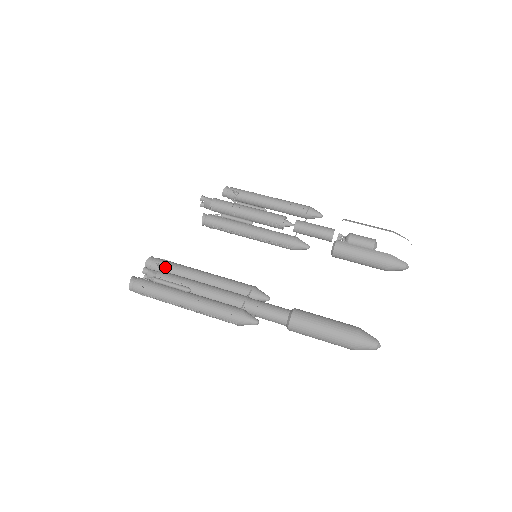
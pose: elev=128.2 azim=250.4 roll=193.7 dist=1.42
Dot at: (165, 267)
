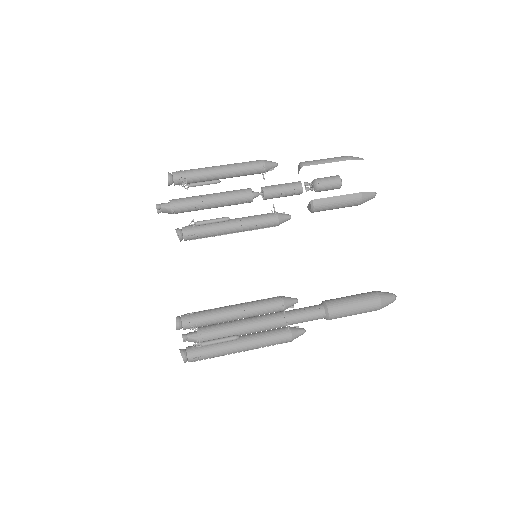
Dot at: (197, 323)
